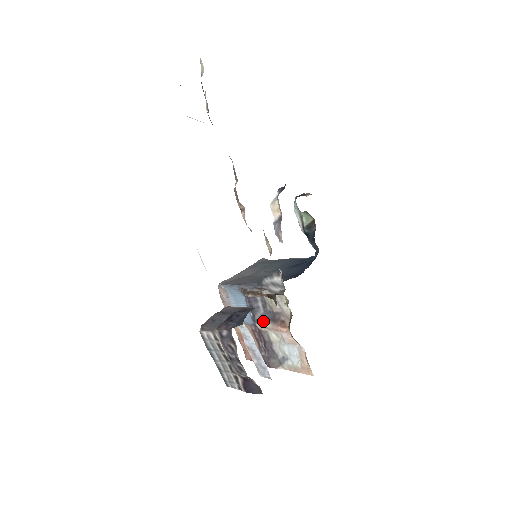
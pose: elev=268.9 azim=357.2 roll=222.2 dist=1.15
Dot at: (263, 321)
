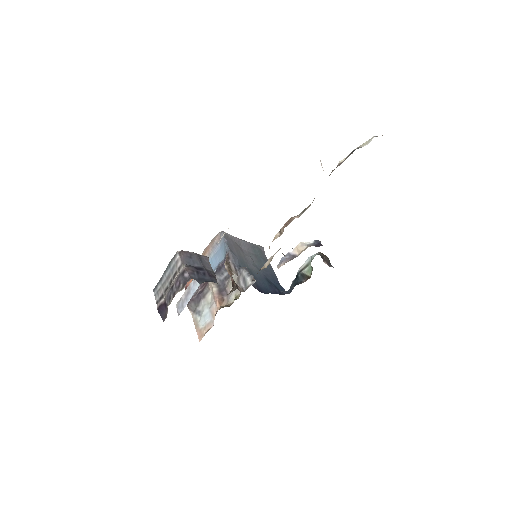
Dot at: (215, 283)
